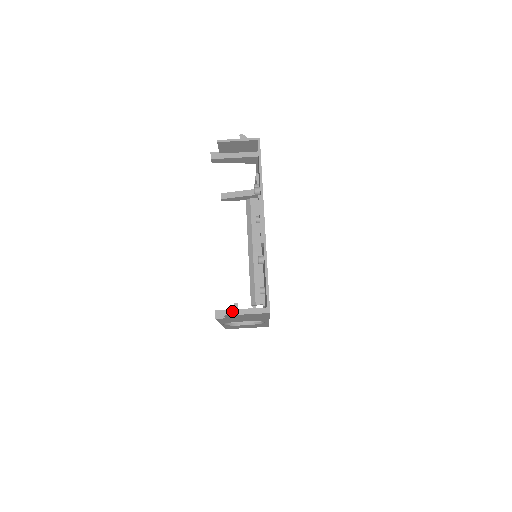
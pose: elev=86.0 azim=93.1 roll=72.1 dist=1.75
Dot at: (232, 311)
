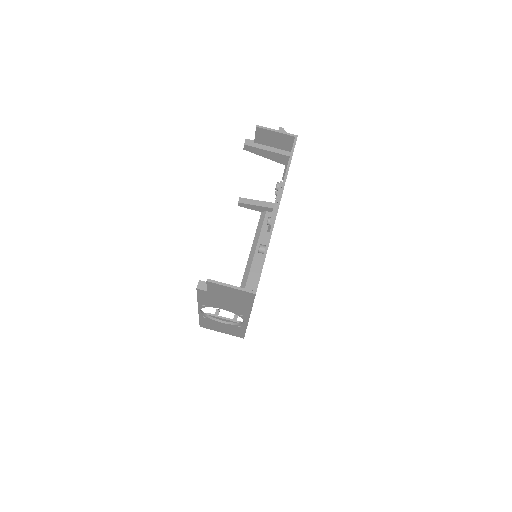
Dot at: occluded
